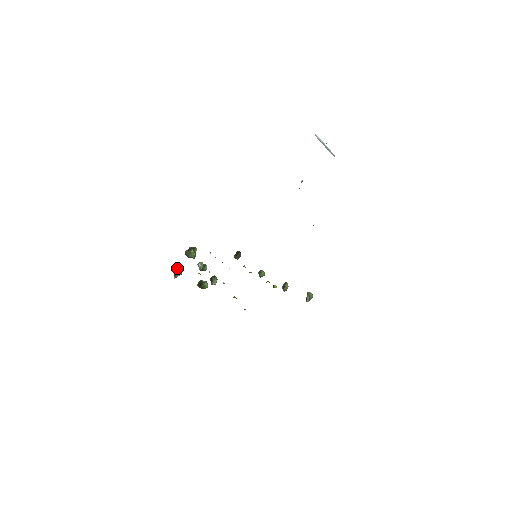
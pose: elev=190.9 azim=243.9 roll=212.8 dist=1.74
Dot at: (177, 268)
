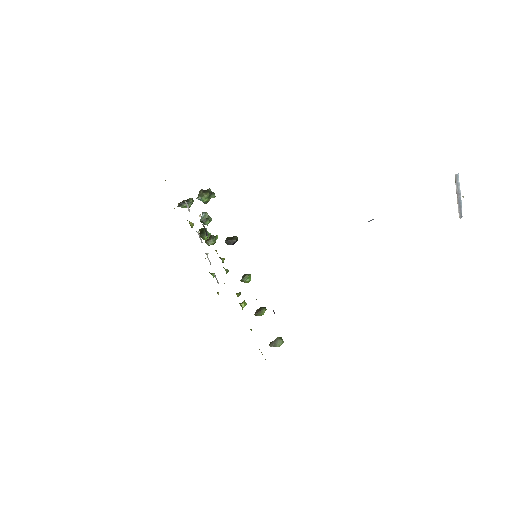
Dot at: occluded
